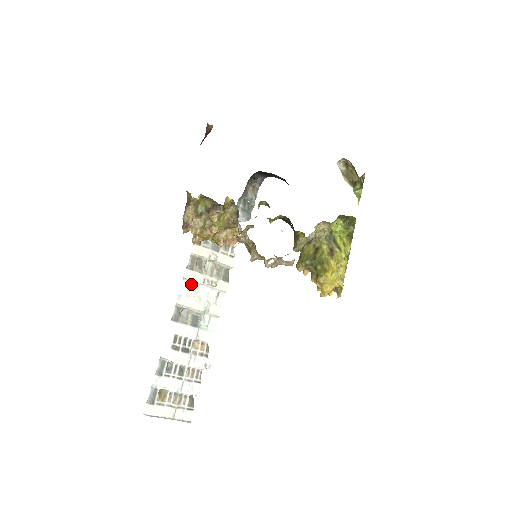
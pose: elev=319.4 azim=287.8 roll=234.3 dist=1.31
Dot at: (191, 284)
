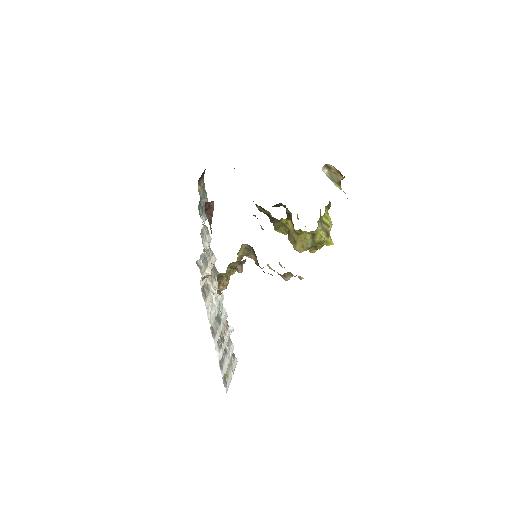
Dot at: occluded
